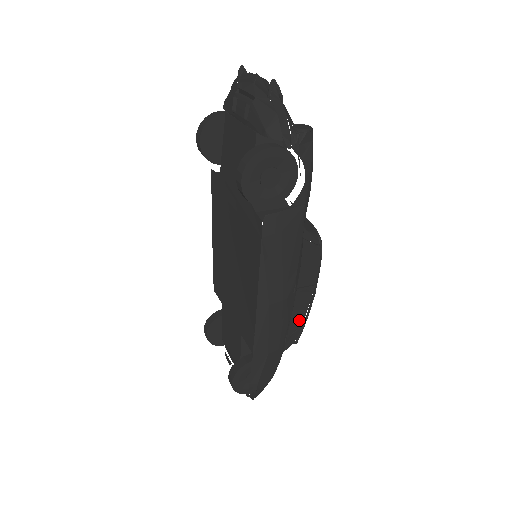
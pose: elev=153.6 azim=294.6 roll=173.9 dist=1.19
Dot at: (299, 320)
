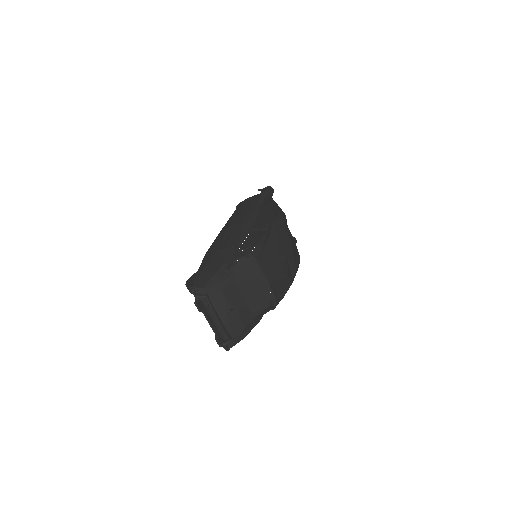
Dot at: (253, 244)
